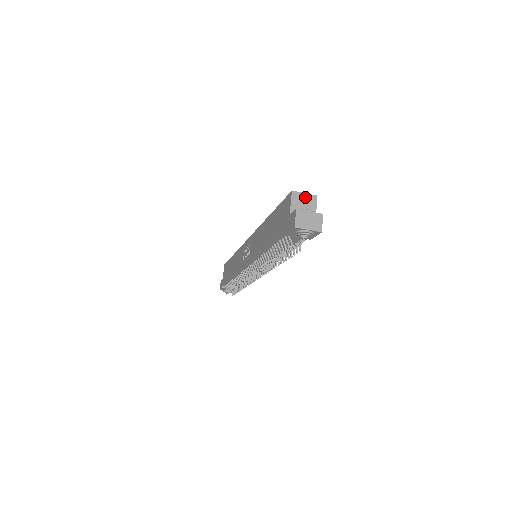
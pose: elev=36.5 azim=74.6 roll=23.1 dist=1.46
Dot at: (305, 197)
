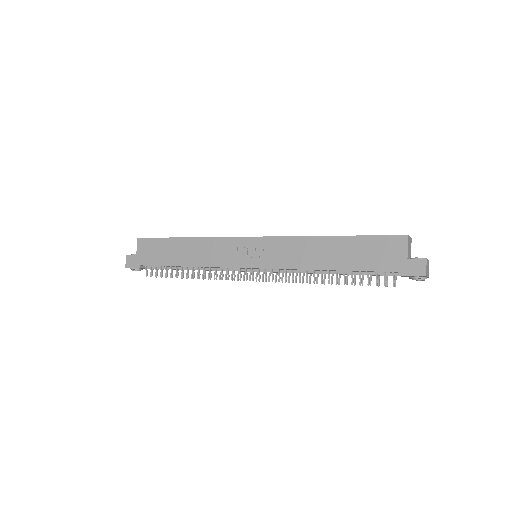
Dot at: (410, 240)
